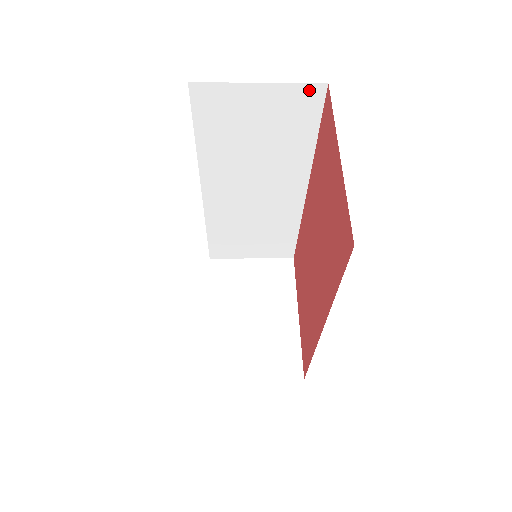
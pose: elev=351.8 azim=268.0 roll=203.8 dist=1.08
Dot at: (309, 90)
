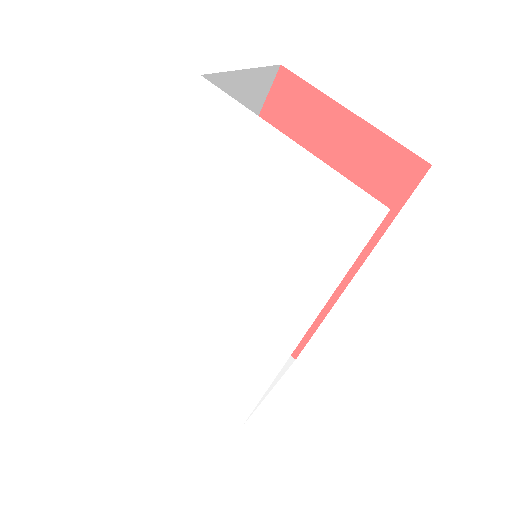
Dot at: (269, 73)
